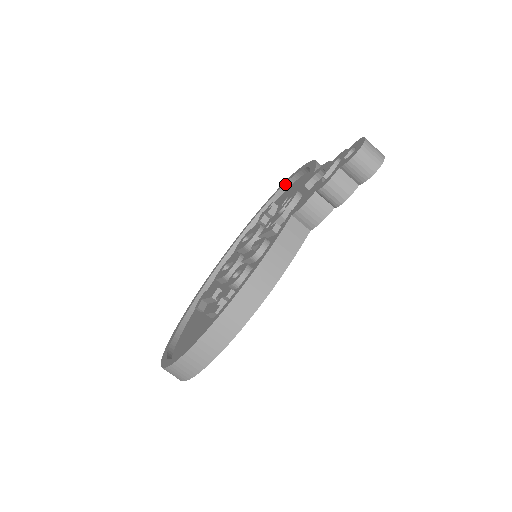
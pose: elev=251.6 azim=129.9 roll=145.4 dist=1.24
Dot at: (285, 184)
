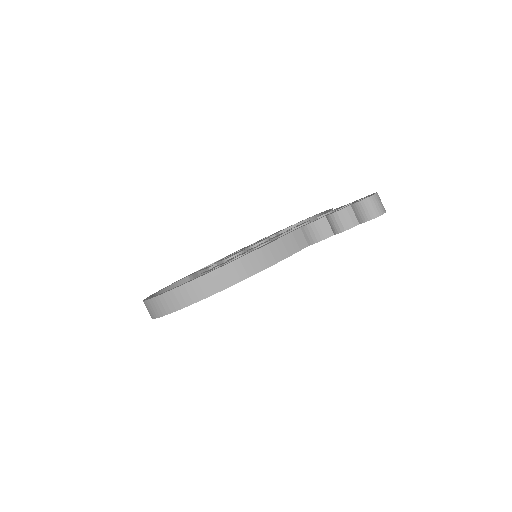
Dot at: (300, 222)
